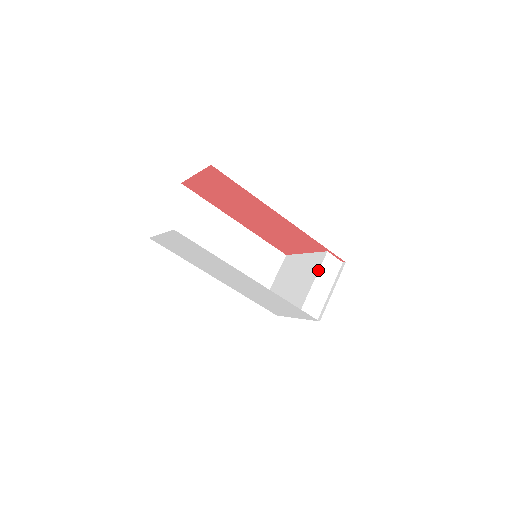
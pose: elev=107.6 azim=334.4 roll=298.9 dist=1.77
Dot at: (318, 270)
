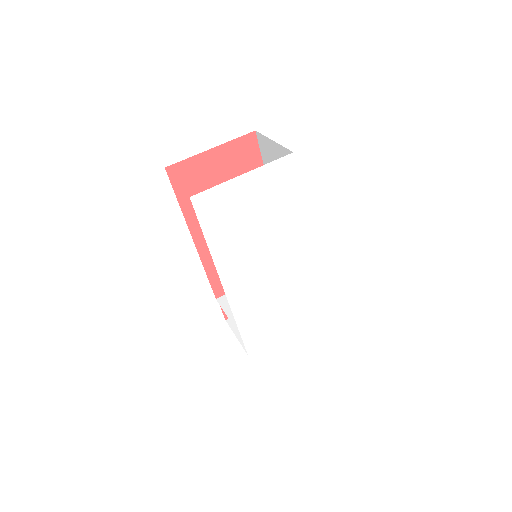
Dot at: occluded
